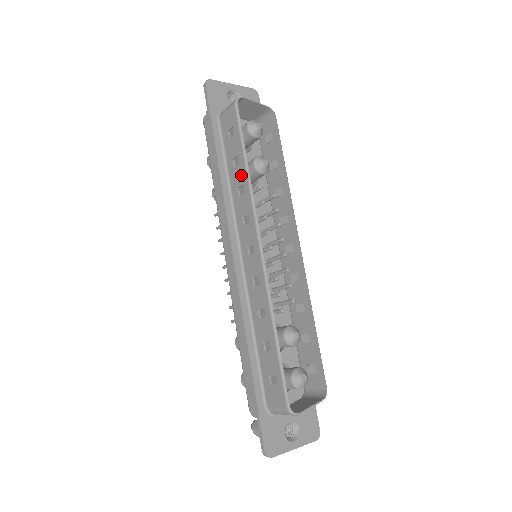
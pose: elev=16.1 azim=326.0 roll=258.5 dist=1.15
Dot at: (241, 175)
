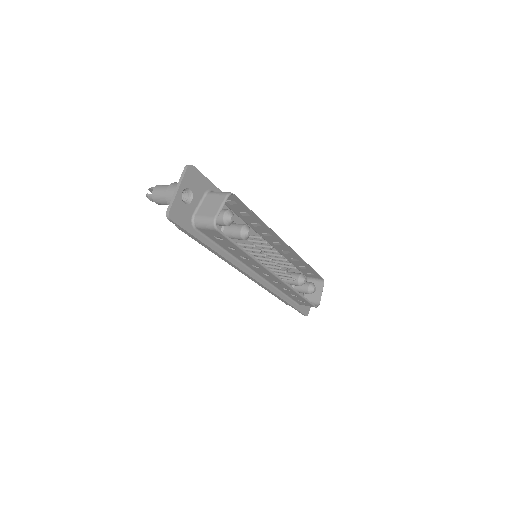
Dot at: (242, 254)
